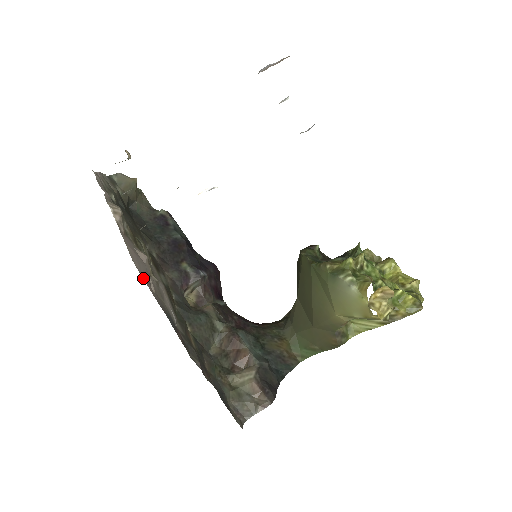
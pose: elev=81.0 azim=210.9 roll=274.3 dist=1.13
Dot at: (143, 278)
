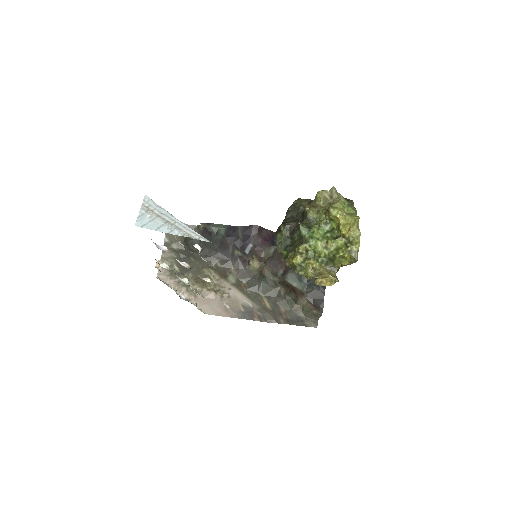
Dot at: (219, 314)
